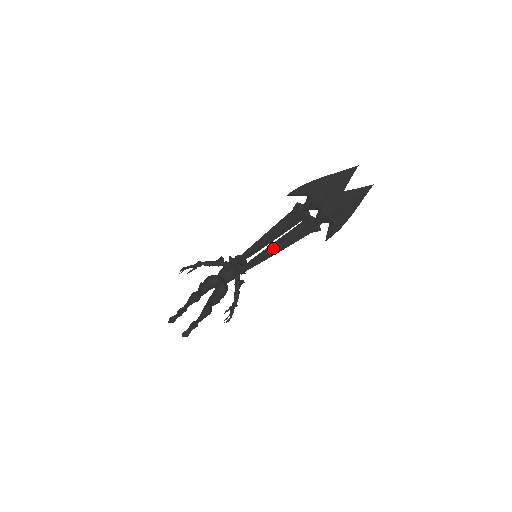
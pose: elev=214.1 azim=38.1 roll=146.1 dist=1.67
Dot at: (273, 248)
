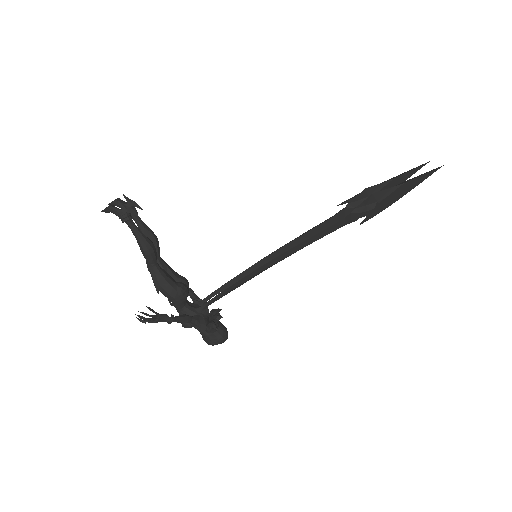
Dot at: (283, 253)
